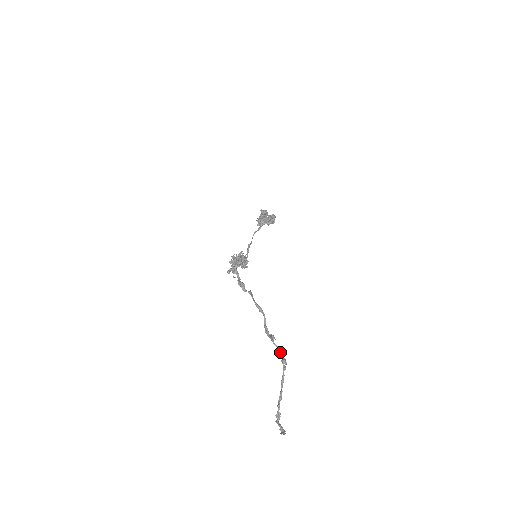
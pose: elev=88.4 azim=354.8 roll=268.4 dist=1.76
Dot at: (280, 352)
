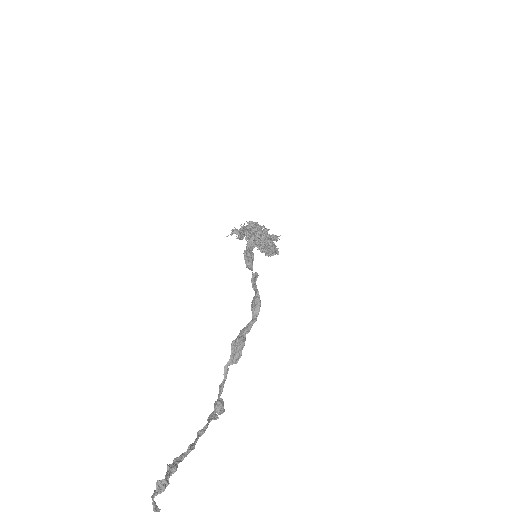
Dot at: occluded
